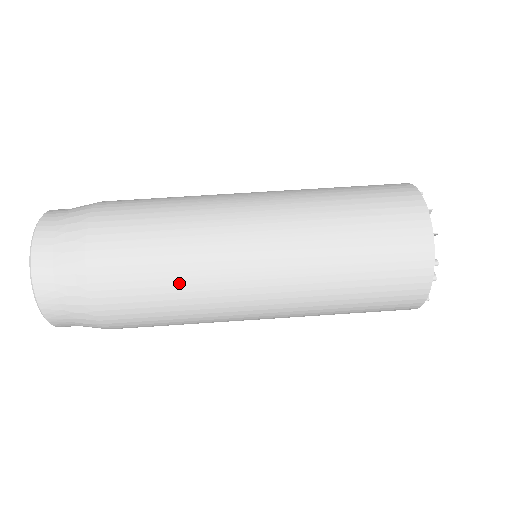
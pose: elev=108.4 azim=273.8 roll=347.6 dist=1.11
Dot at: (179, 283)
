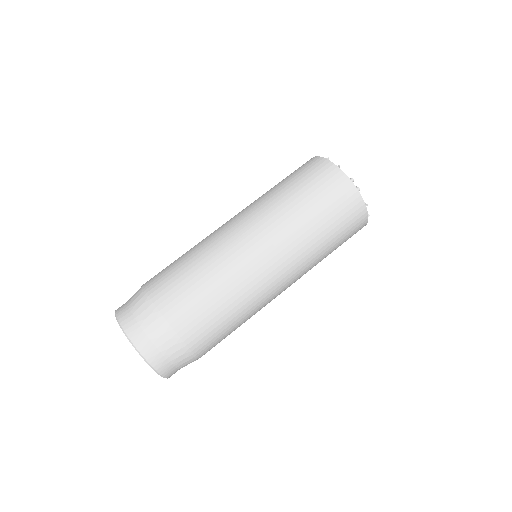
Dot at: (219, 284)
